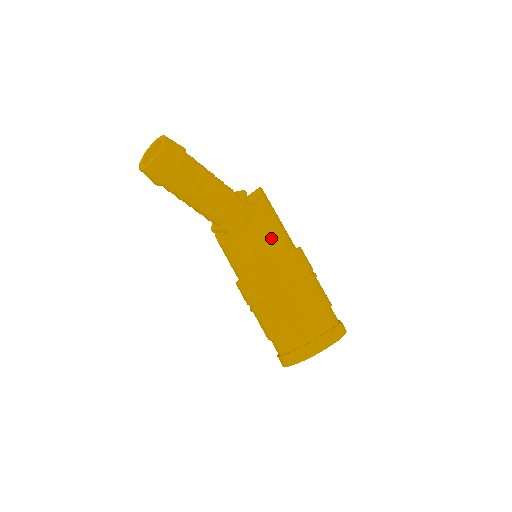
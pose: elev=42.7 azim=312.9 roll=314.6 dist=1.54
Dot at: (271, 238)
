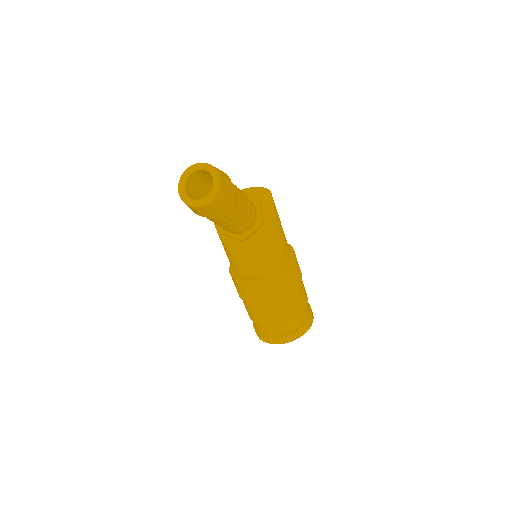
Dot at: (279, 250)
